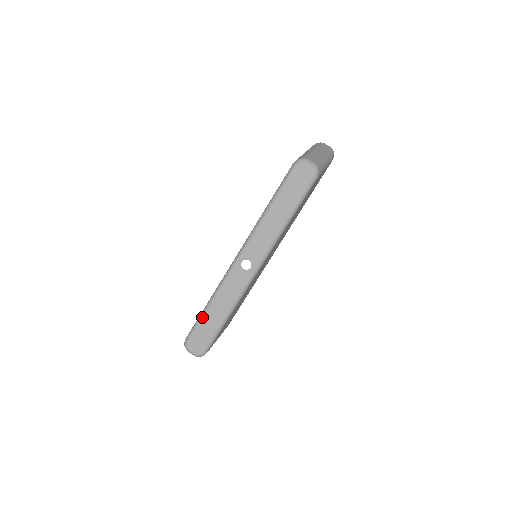
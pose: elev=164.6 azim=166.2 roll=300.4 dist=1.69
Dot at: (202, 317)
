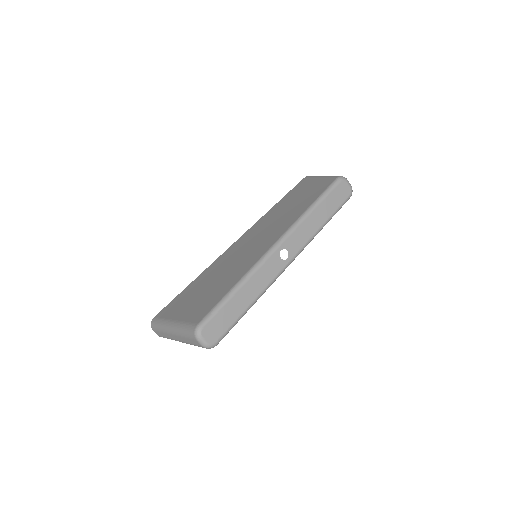
Dot at: (227, 300)
